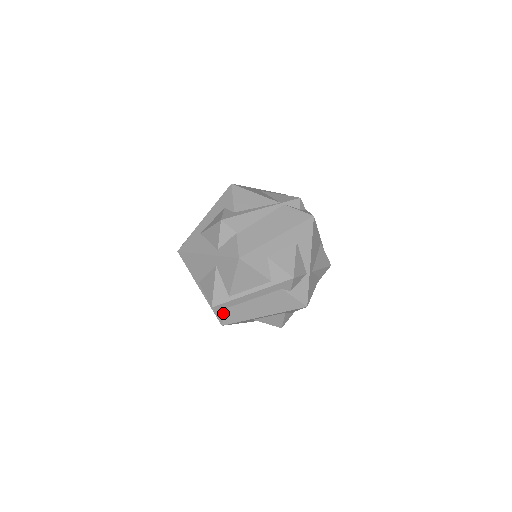
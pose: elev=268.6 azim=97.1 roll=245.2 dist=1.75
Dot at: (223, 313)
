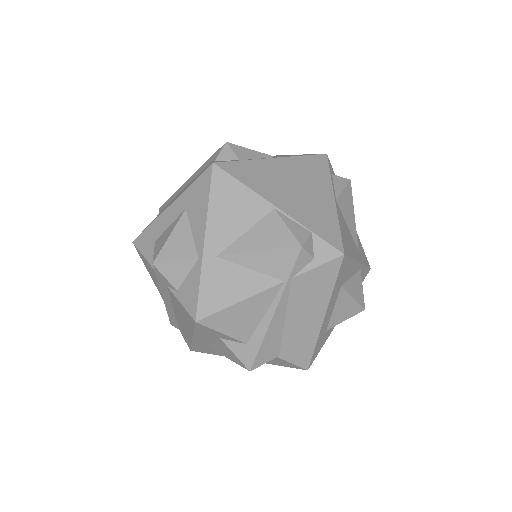
Dot at: occluded
